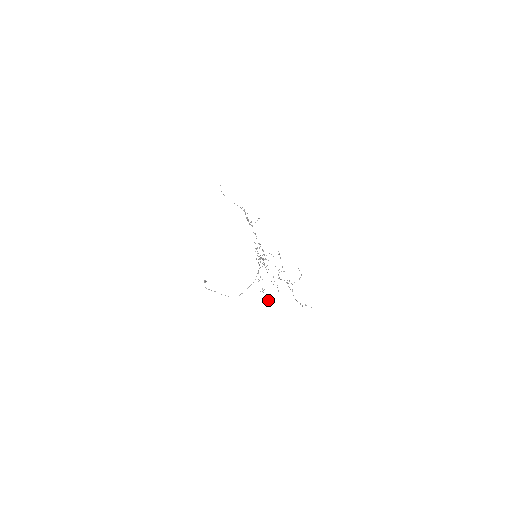
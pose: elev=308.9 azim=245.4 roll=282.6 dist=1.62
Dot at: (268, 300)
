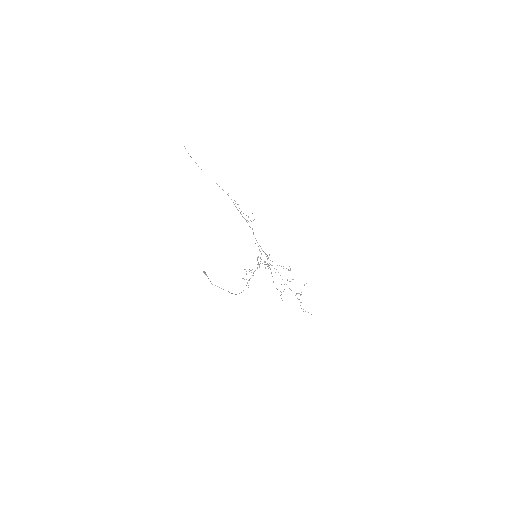
Dot at: occluded
